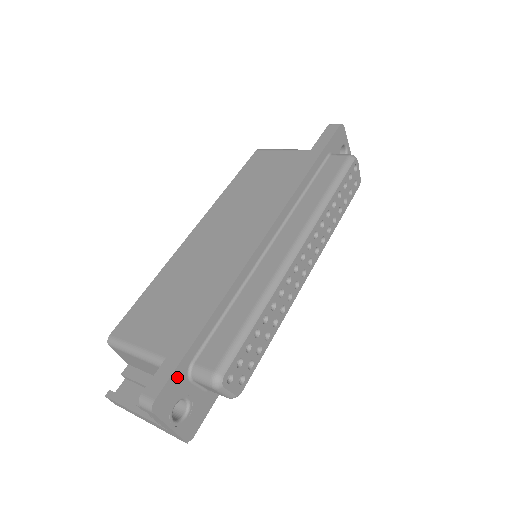
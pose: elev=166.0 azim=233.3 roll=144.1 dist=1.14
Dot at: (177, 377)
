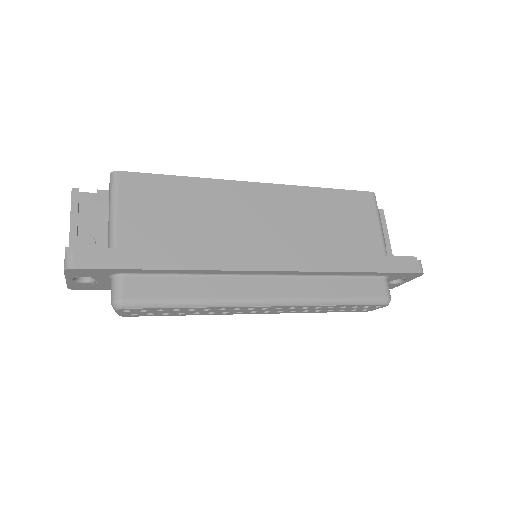
Dot at: (103, 271)
